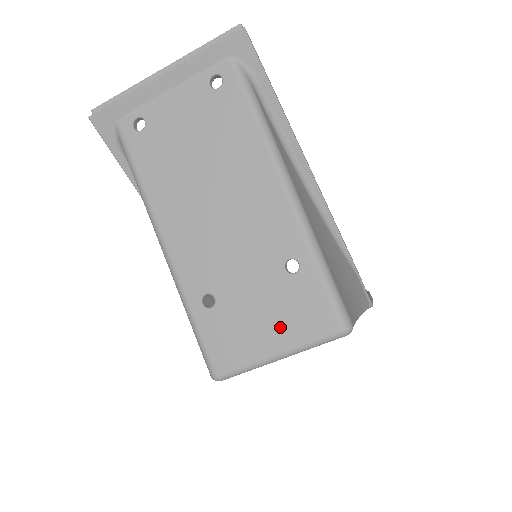
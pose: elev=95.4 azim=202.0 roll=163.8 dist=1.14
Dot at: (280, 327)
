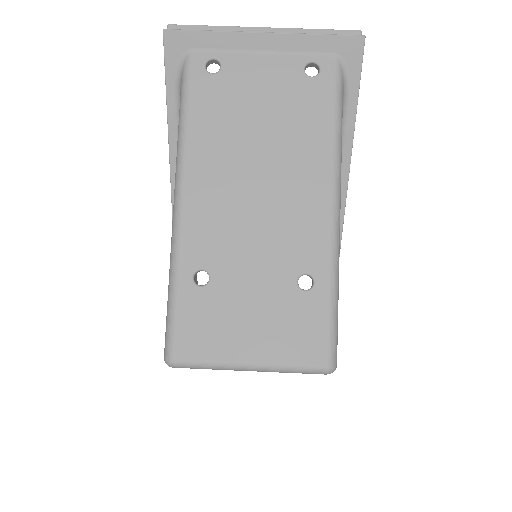
Dot at: (266, 338)
